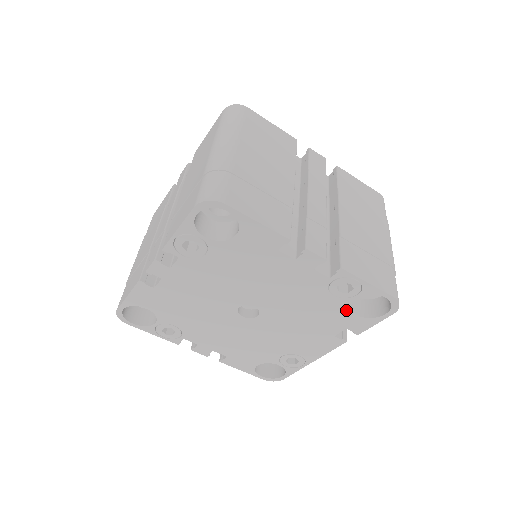
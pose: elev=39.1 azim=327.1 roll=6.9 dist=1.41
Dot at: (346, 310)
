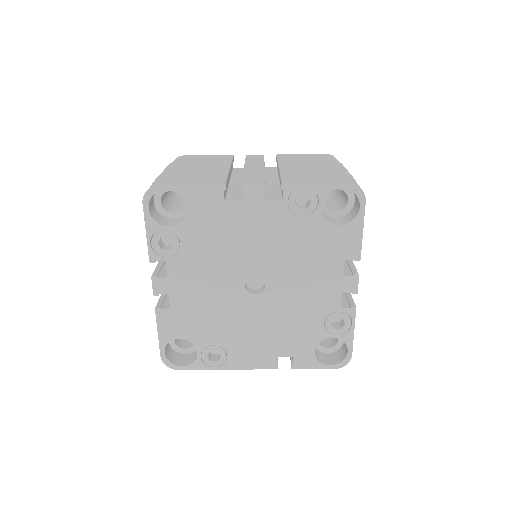
Dot at: (314, 341)
